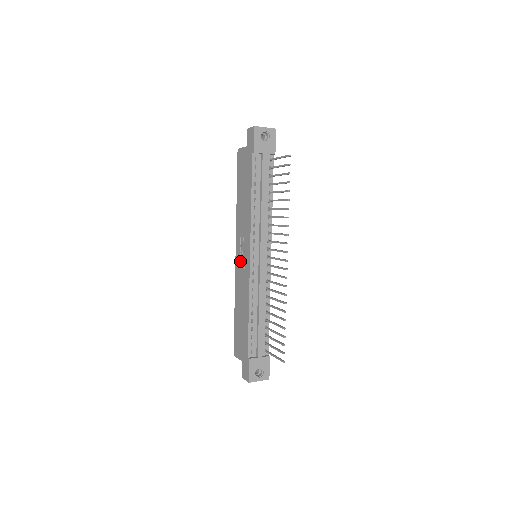
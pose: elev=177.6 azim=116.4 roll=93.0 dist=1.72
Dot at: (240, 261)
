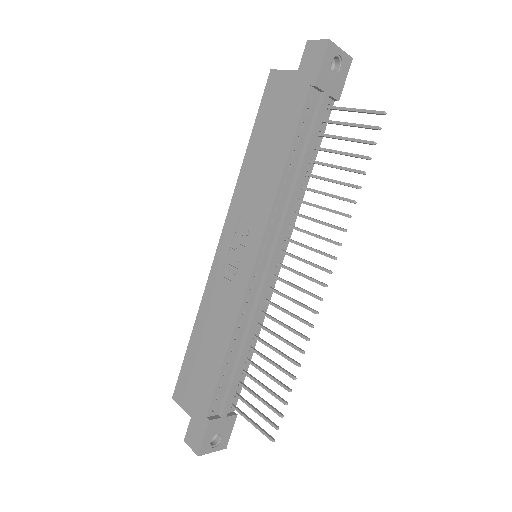
Dot at: (228, 258)
